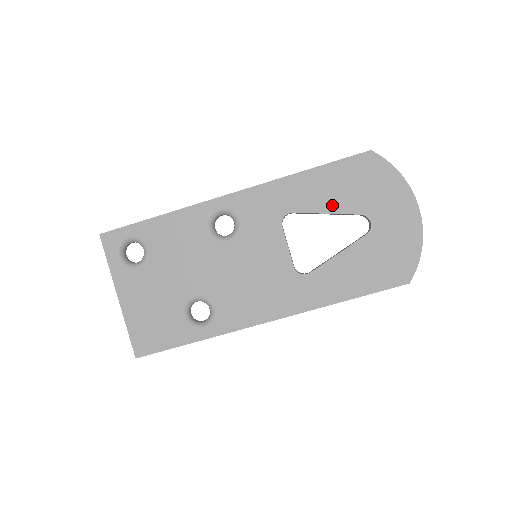
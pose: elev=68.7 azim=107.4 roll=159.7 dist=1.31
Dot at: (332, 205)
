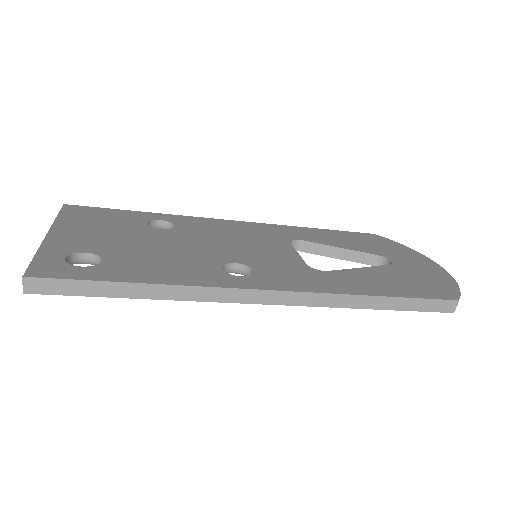
Dot at: occluded
